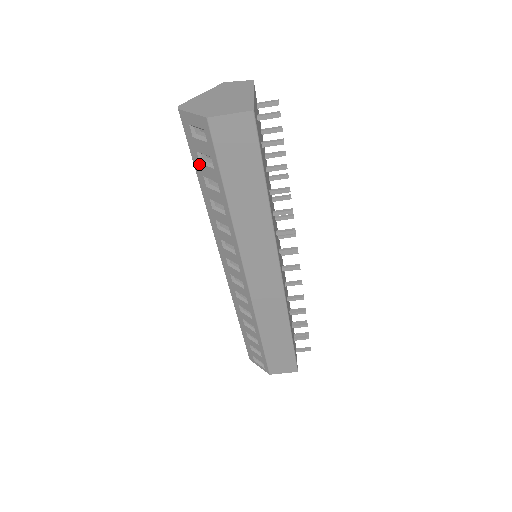
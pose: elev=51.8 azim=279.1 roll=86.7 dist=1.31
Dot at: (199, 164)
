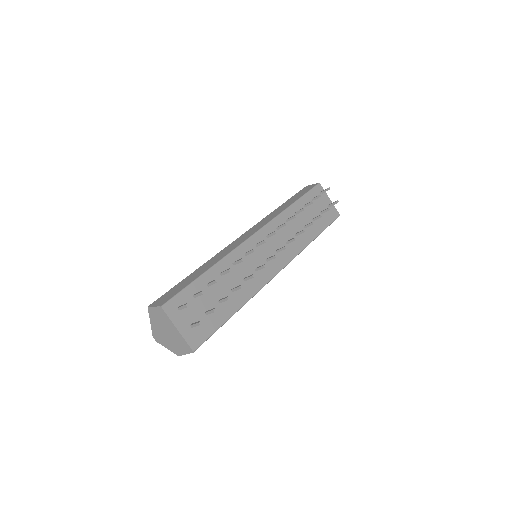
Dot at: occluded
